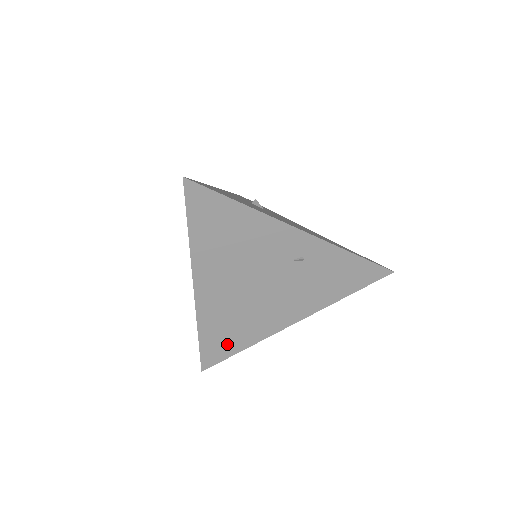
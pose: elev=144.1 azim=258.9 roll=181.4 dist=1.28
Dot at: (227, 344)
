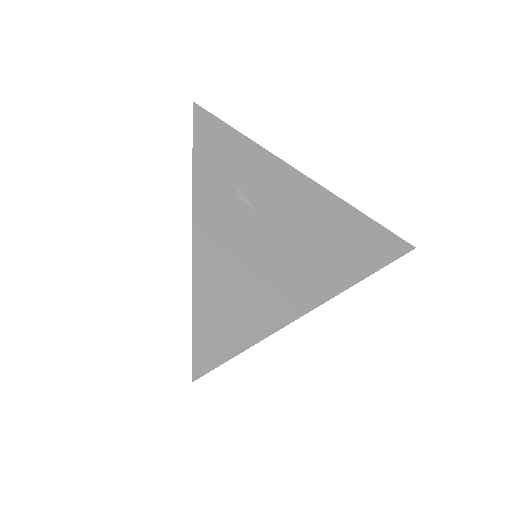
Dot at: occluded
